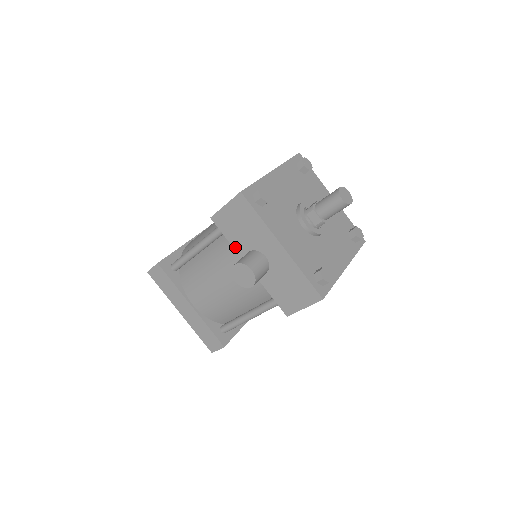
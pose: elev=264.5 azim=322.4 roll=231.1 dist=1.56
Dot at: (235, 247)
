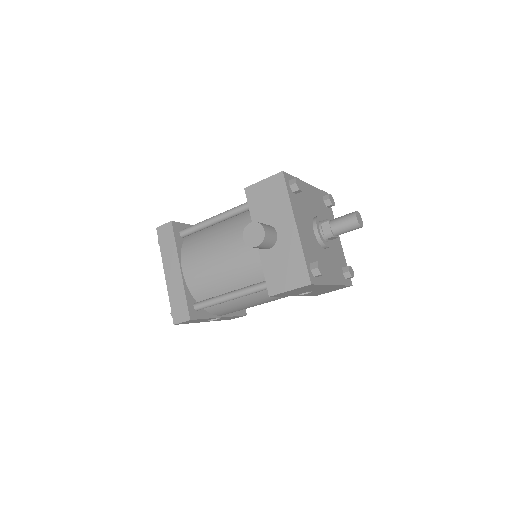
Dot at: (253, 219)
